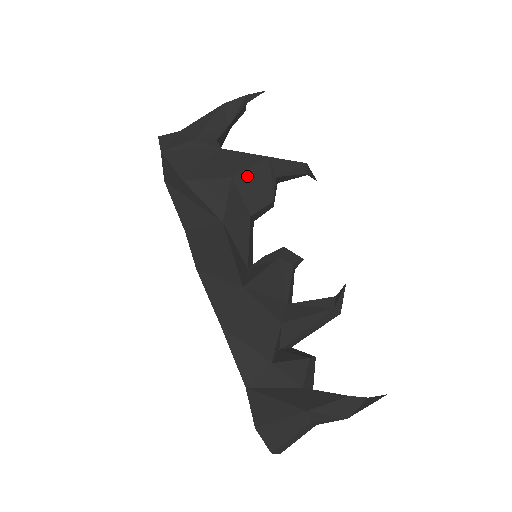
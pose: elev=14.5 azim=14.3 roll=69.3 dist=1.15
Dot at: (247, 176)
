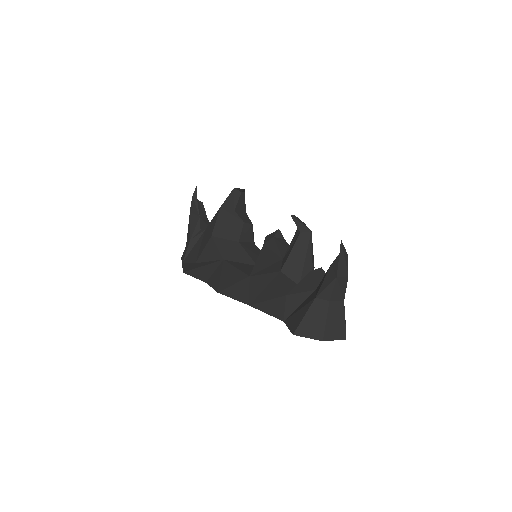
Dot at: (218, 227)
